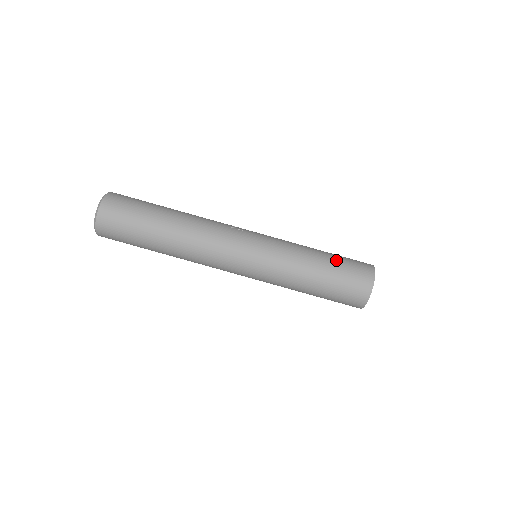
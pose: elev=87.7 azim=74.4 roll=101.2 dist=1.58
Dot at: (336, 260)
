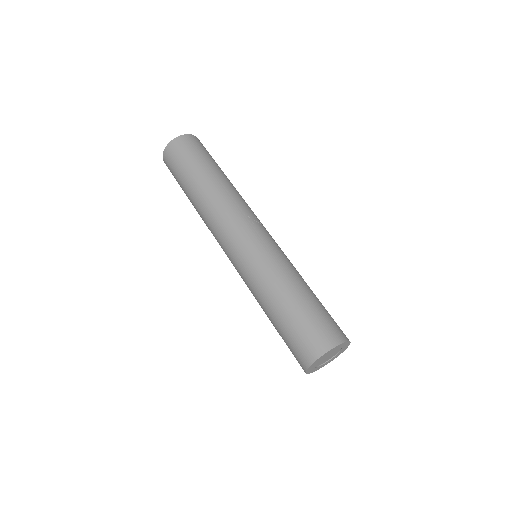
Dot at: (307, 307)
